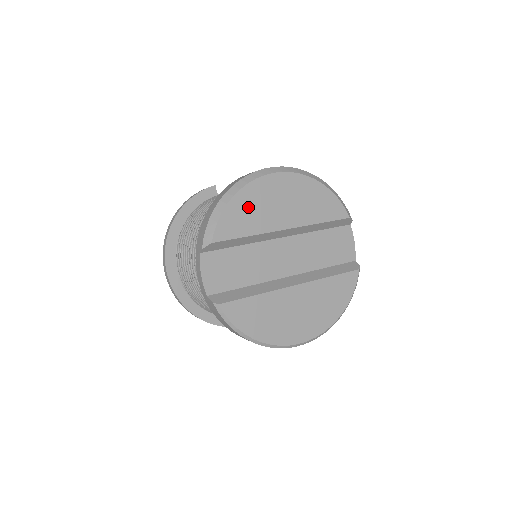
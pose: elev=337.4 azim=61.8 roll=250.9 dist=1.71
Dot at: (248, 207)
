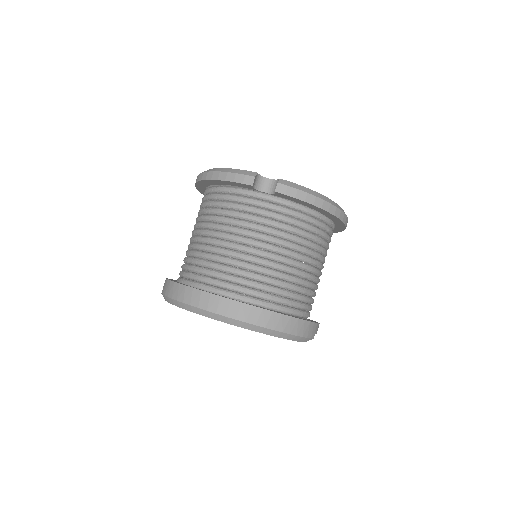
Dot at: occluded
